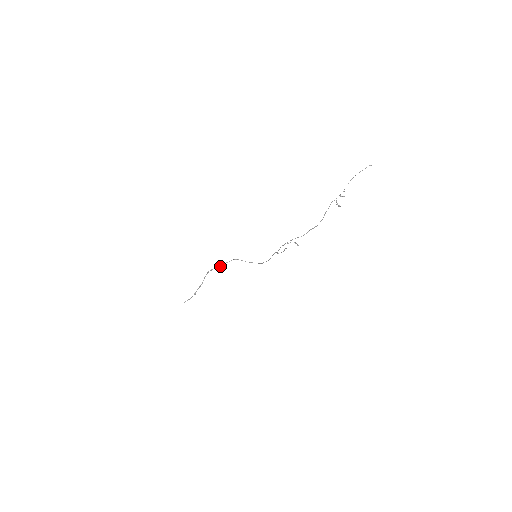
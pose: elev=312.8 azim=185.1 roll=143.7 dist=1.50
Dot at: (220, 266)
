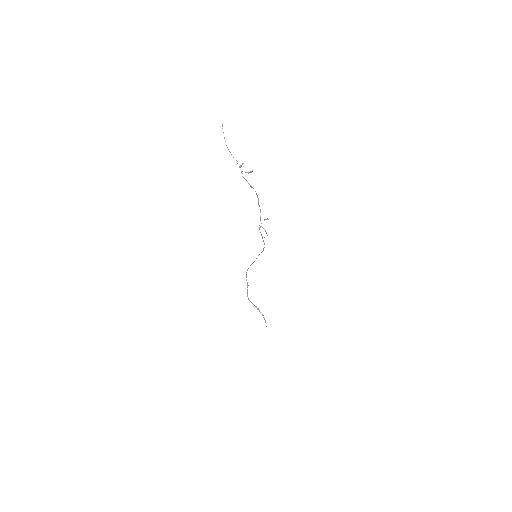
Dot at: (247, 287)
